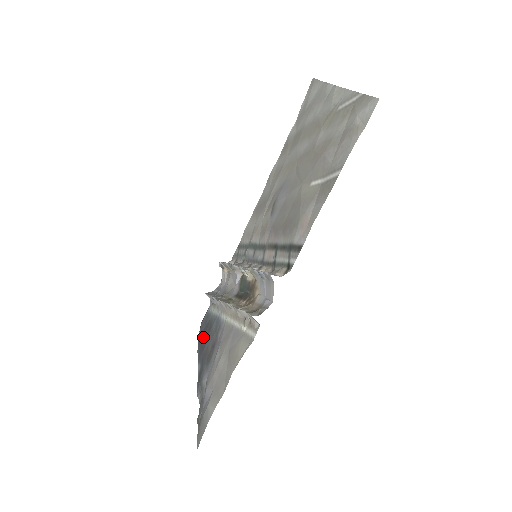
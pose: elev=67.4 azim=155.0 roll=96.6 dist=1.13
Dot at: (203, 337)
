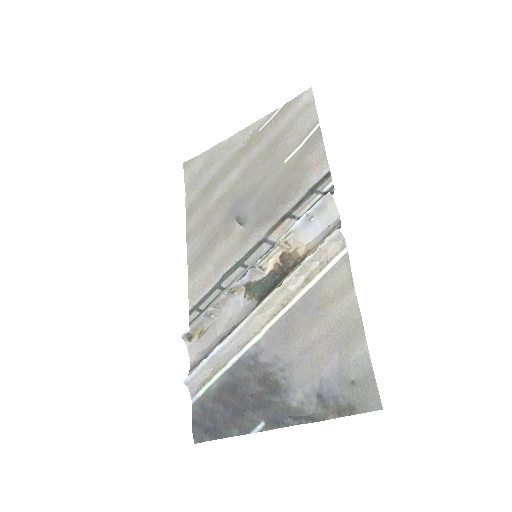
Dot at: (226, 410)
